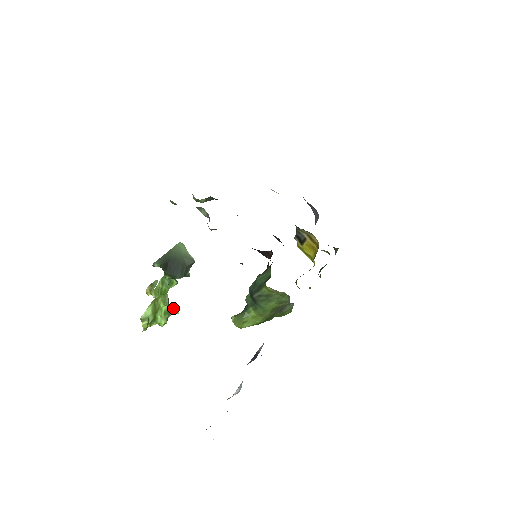
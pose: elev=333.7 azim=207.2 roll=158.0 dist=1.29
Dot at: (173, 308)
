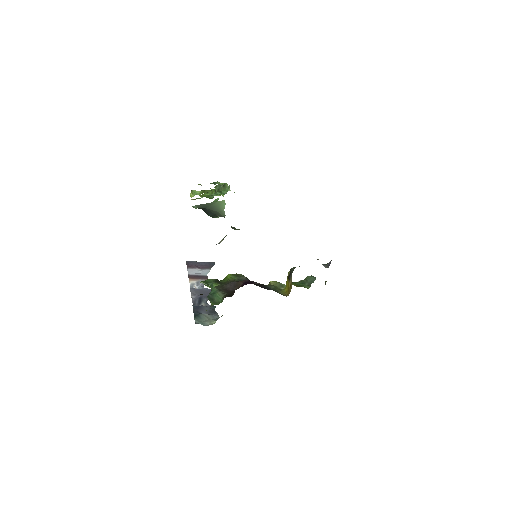
Dot at: occluded
